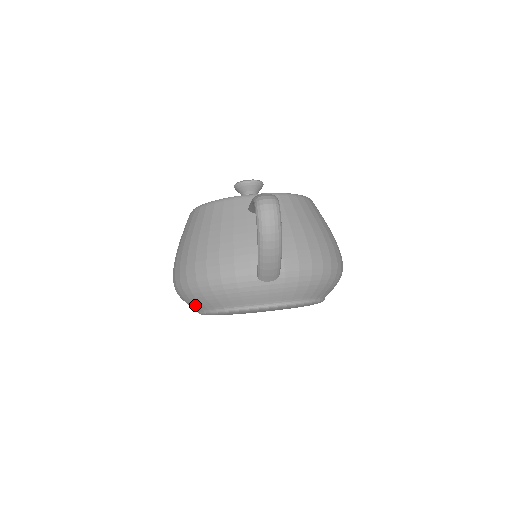
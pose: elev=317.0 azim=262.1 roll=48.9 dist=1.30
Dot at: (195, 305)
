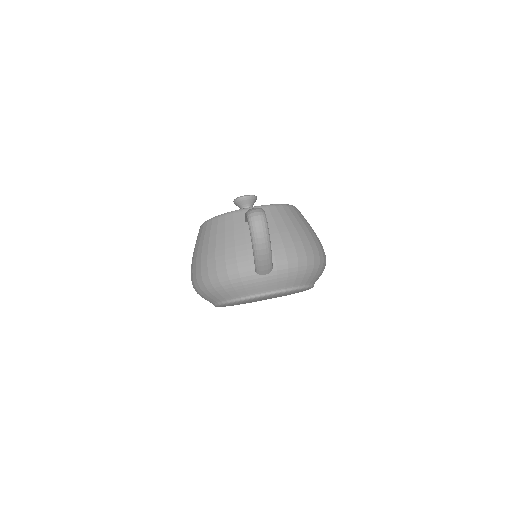
Dot at: (210, 299)
